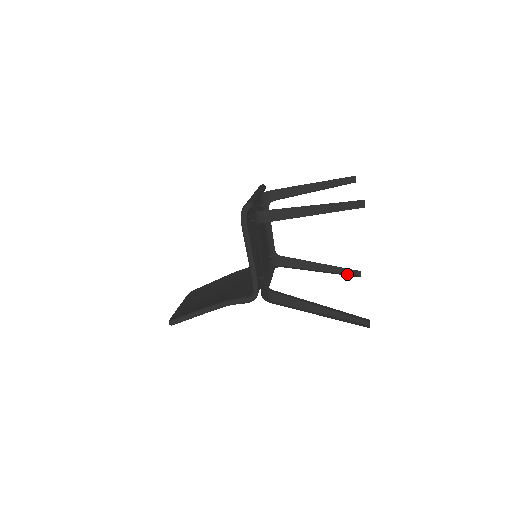
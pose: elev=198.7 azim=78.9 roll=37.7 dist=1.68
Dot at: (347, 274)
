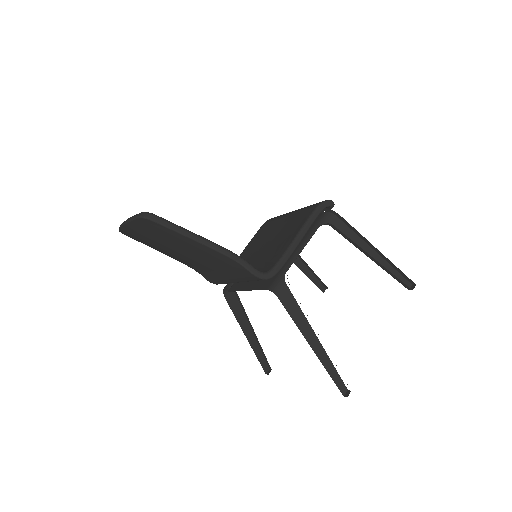
Dot at: (260, 361)
